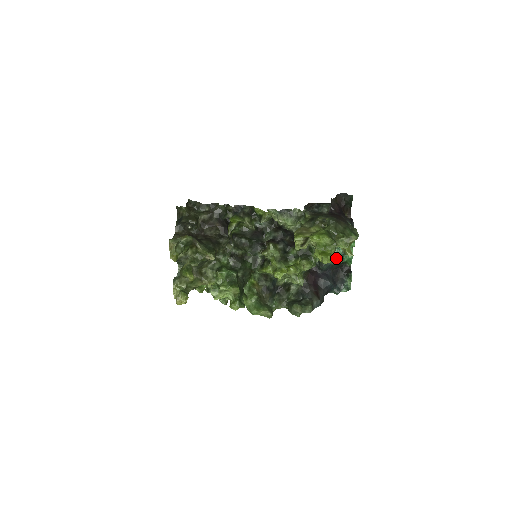
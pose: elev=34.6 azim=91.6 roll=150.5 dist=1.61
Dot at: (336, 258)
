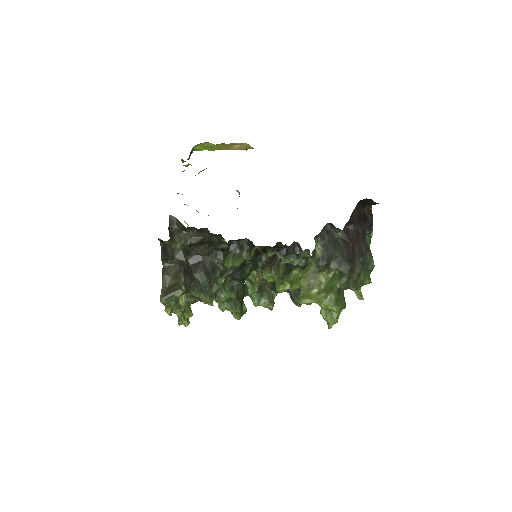
Dot at: occluded
